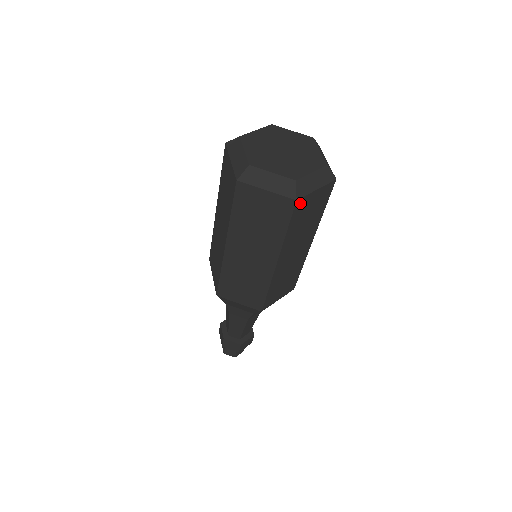
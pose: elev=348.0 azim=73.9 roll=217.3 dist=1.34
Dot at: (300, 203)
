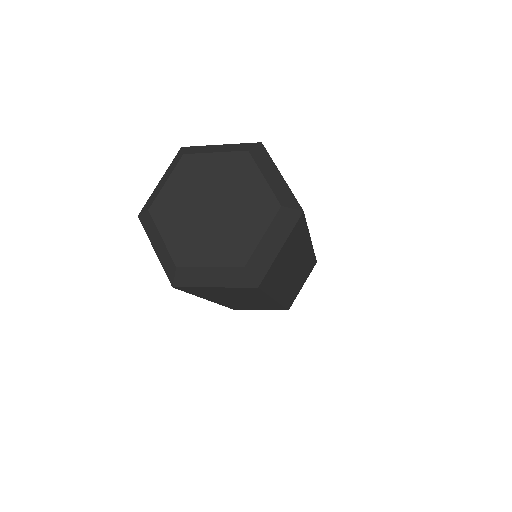
Dot at: (187, 288)
